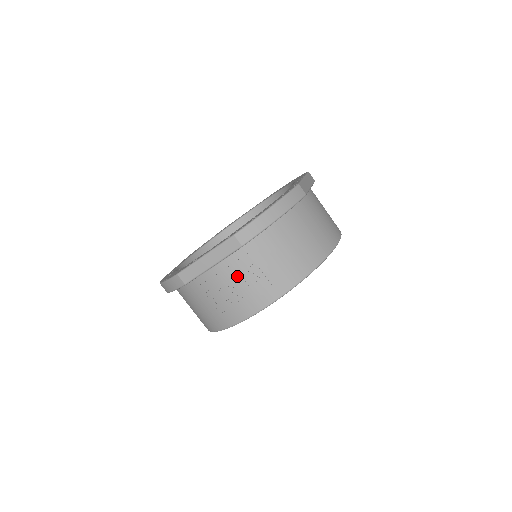
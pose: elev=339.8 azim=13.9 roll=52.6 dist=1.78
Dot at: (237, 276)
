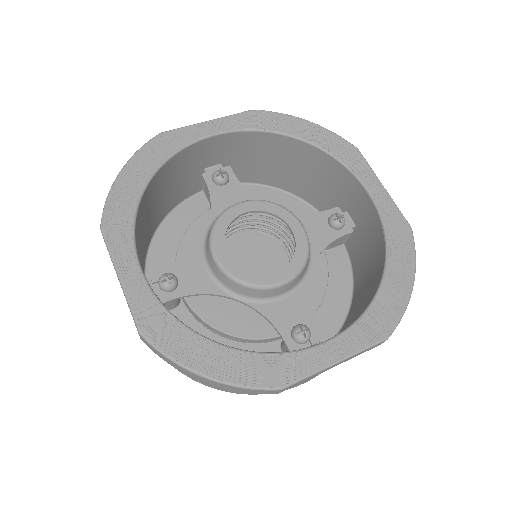
Dot at: occluded
